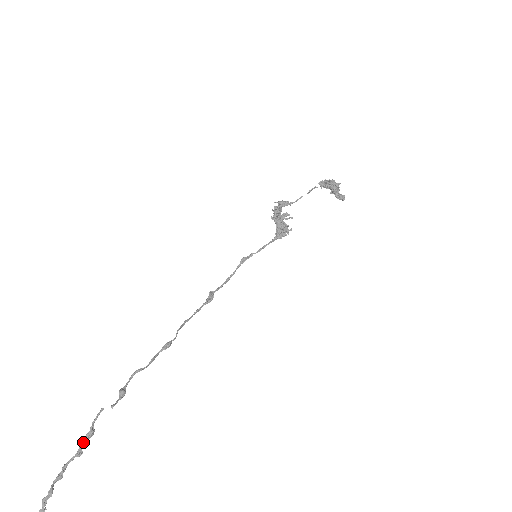
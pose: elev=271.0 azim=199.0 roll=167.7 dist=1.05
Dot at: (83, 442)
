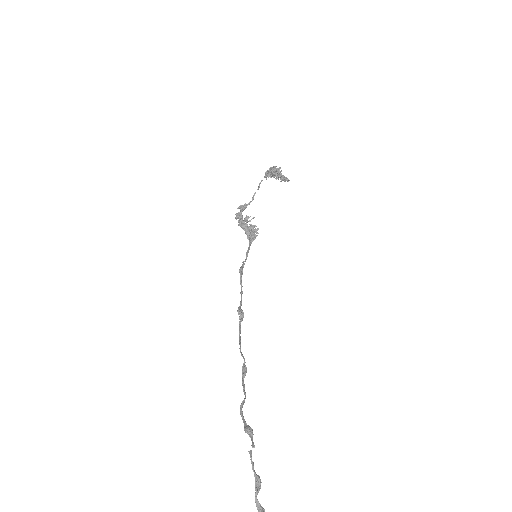
Dot at: (256, 497)
